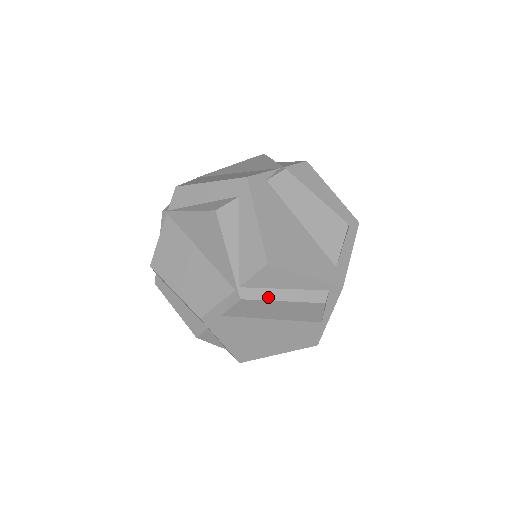
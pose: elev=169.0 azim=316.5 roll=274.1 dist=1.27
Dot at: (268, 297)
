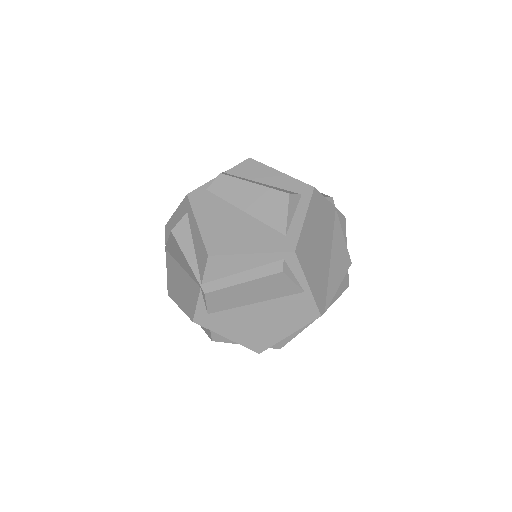
Dot at: (228, 284)
